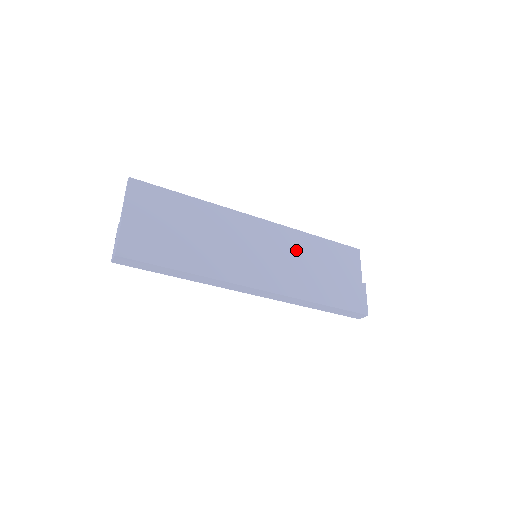
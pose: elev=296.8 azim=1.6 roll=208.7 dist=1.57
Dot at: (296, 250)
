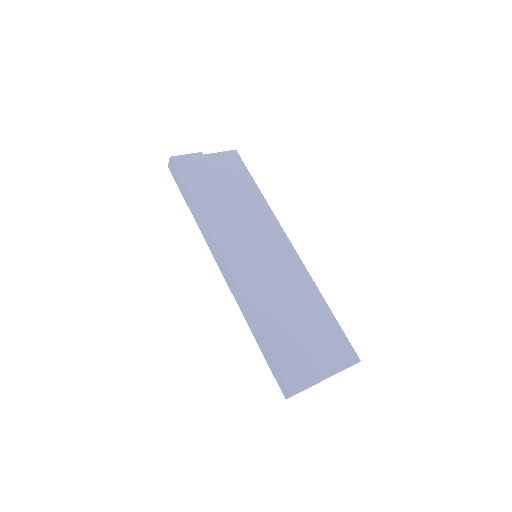
Dot at: (294, 289)
